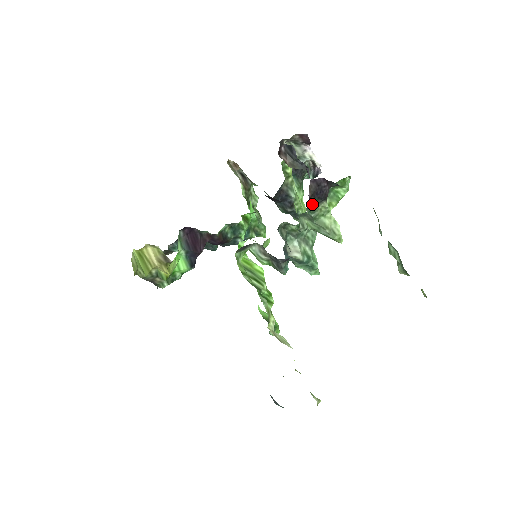
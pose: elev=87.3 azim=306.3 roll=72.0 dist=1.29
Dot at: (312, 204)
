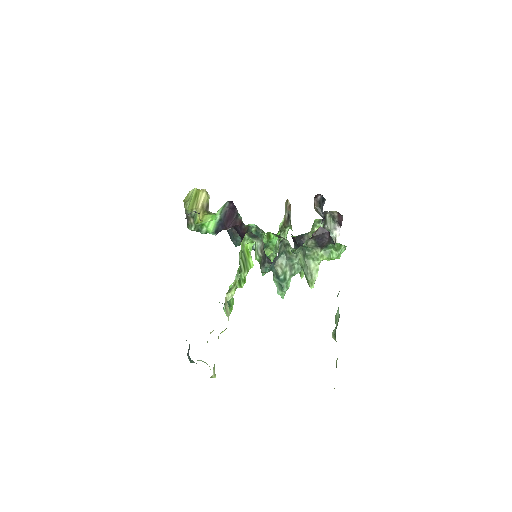
Dot at: (311, 243)
